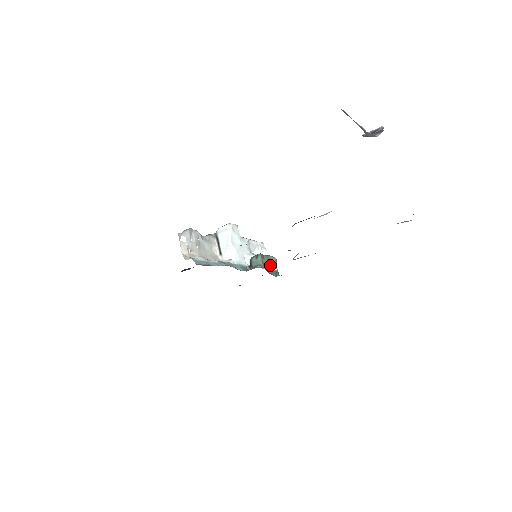
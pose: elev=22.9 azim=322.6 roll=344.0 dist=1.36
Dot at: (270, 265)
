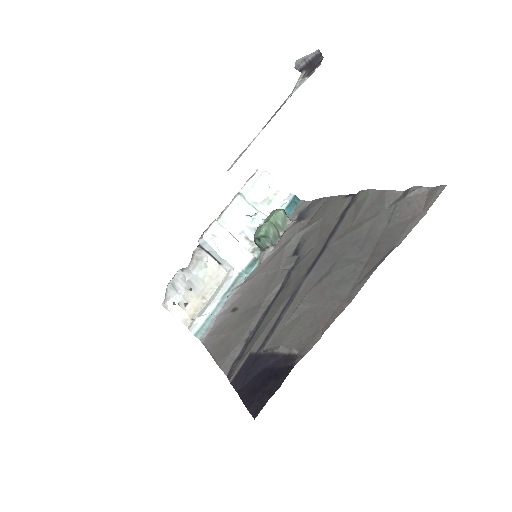
Dot at: (279, 227)
